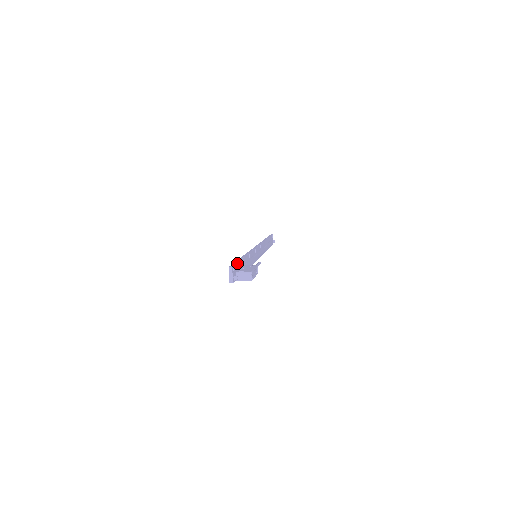
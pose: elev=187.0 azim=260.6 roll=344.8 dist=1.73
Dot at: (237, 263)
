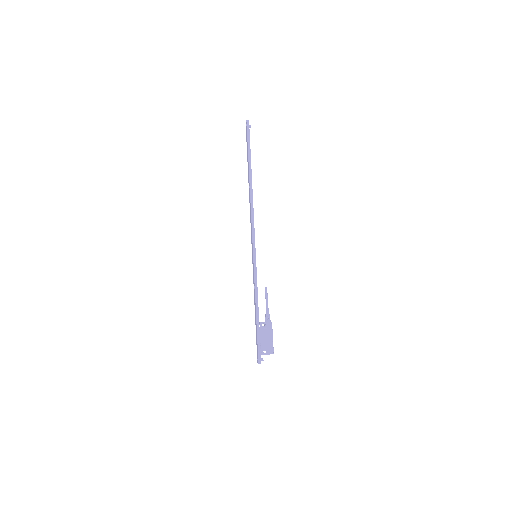
Dot at: occluded
